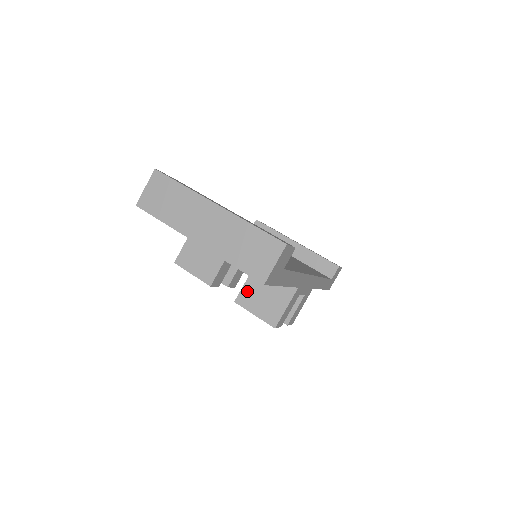
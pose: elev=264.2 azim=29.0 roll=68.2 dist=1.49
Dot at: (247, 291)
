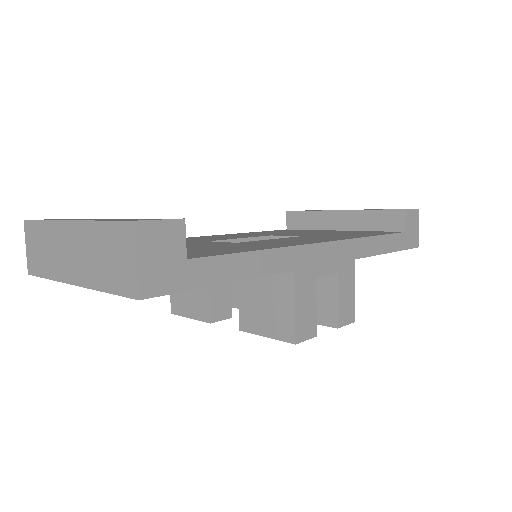
Dot at: (245, 309)
